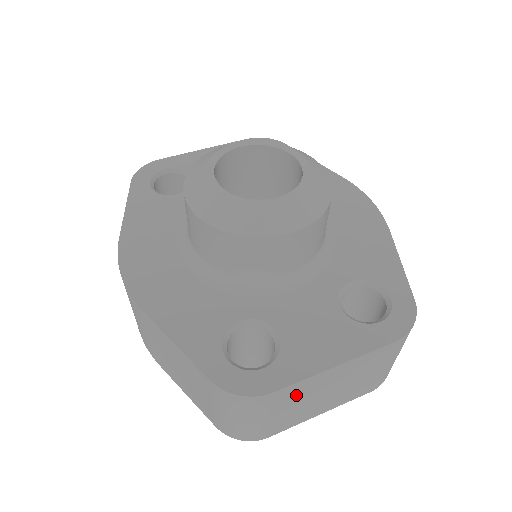
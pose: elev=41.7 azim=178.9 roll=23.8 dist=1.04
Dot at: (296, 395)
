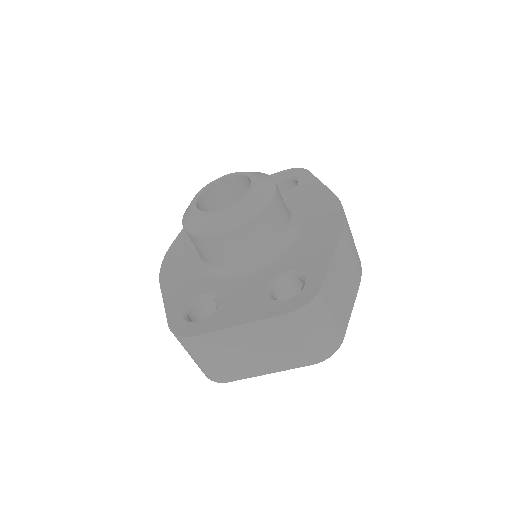
Dot at: (221, 345)
